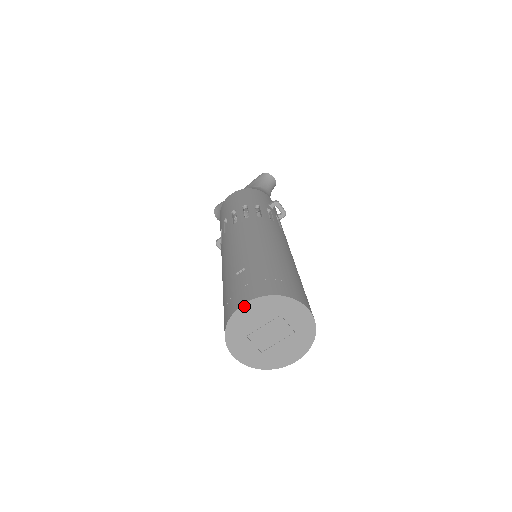
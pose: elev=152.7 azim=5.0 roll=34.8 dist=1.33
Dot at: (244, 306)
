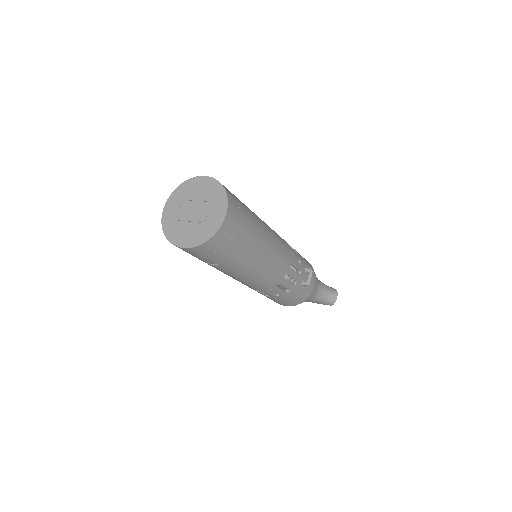
Dot at: (203, 177)
